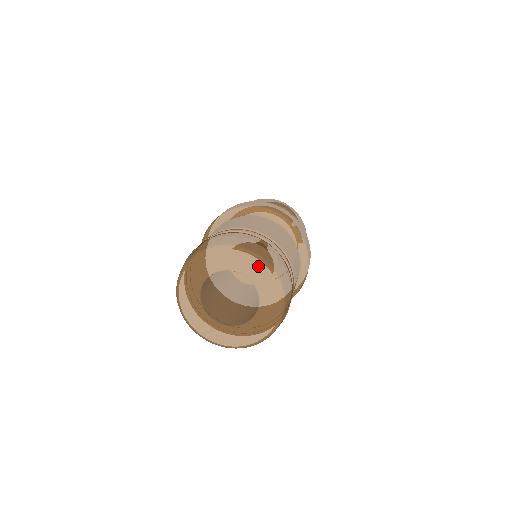
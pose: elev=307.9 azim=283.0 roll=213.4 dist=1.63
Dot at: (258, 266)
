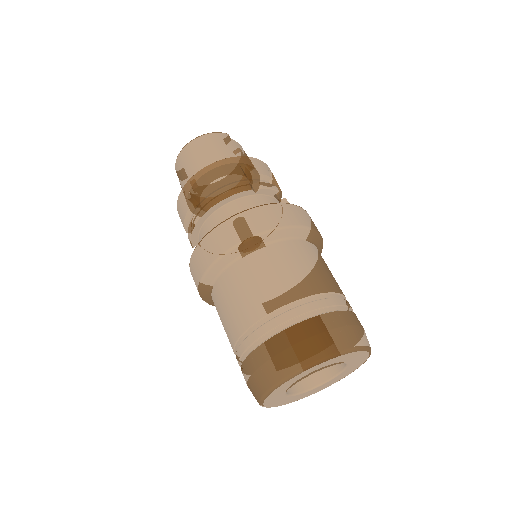
Dot at: (328, 362)
